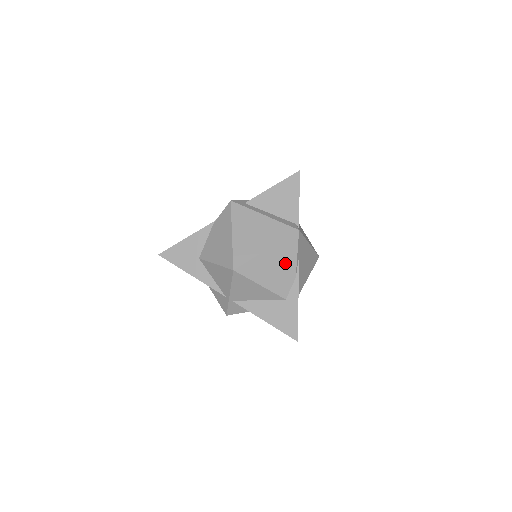
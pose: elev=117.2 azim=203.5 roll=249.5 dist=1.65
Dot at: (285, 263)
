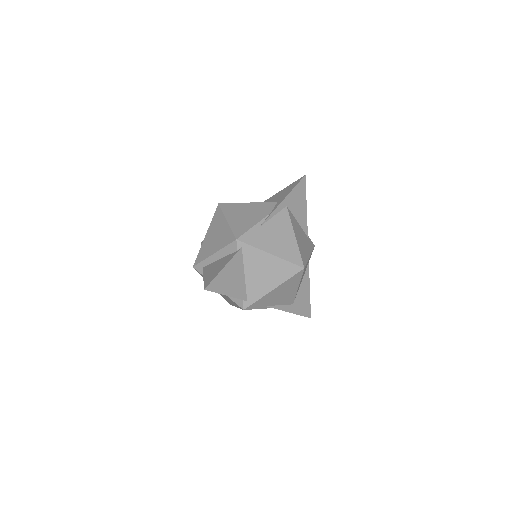
Dot at: occluded
